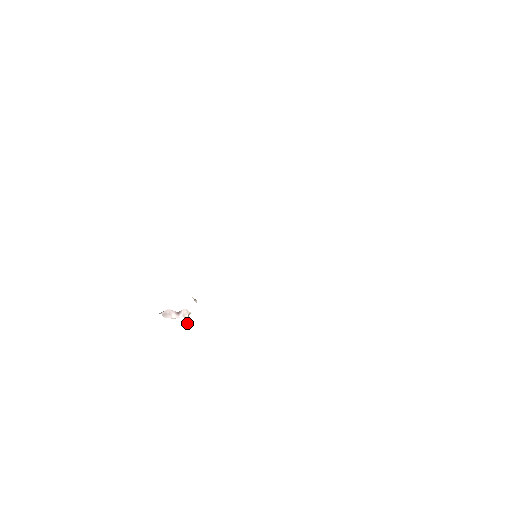
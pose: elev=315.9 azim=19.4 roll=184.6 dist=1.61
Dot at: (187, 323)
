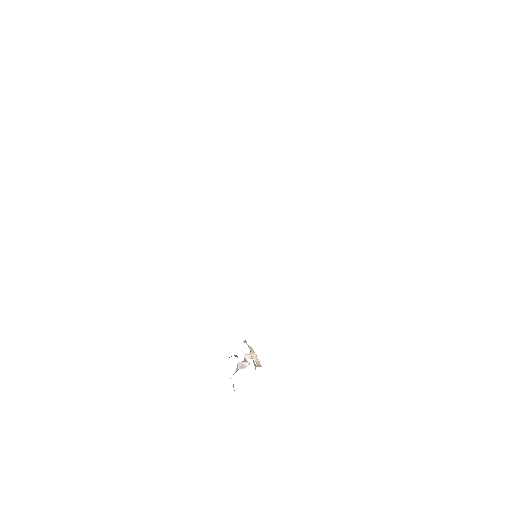
Dot at: (256, 363)
